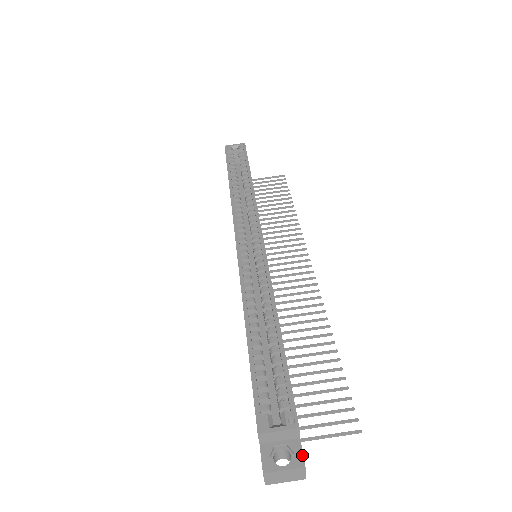
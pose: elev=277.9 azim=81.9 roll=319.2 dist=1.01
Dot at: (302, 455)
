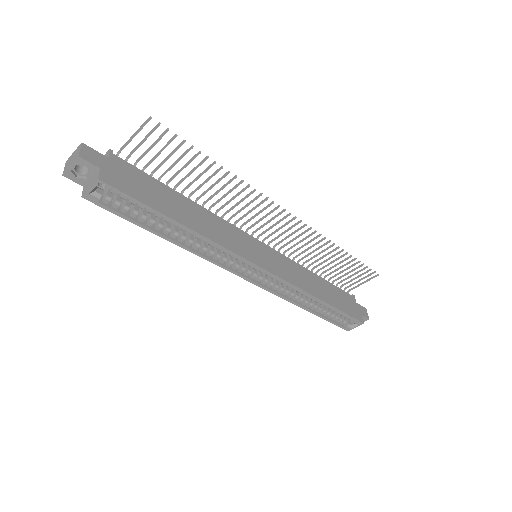
Dot at: (366, 318)
